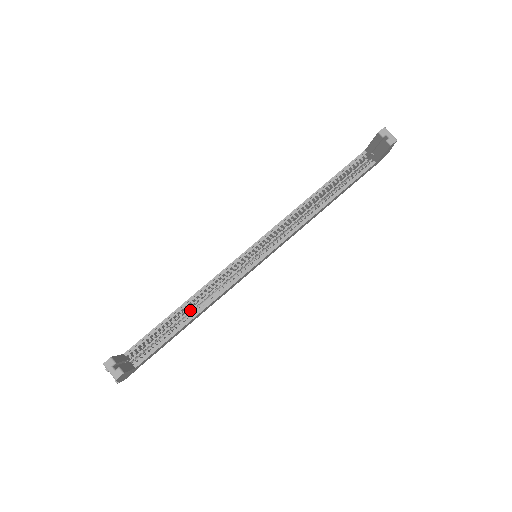
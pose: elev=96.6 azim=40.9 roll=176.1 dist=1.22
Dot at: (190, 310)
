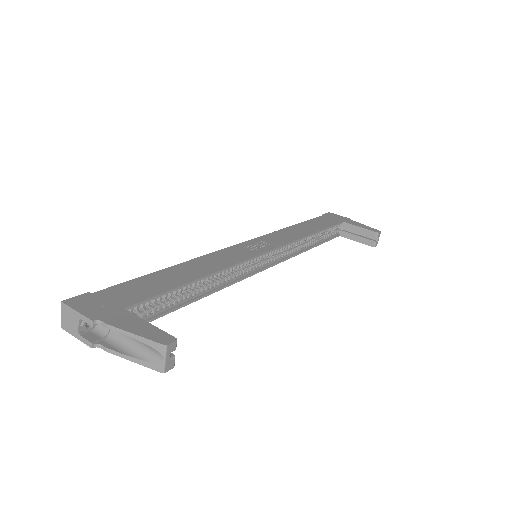
Dot at: occluded
